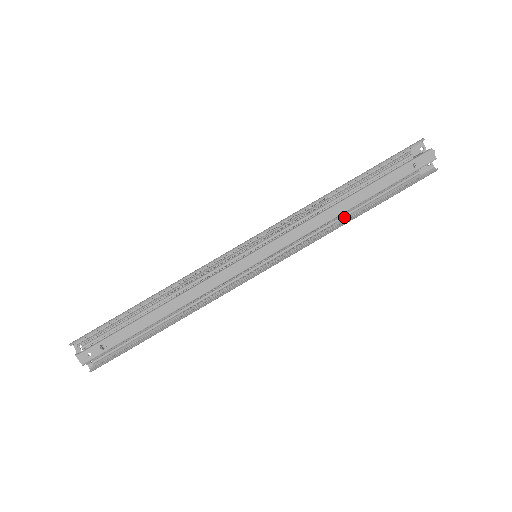
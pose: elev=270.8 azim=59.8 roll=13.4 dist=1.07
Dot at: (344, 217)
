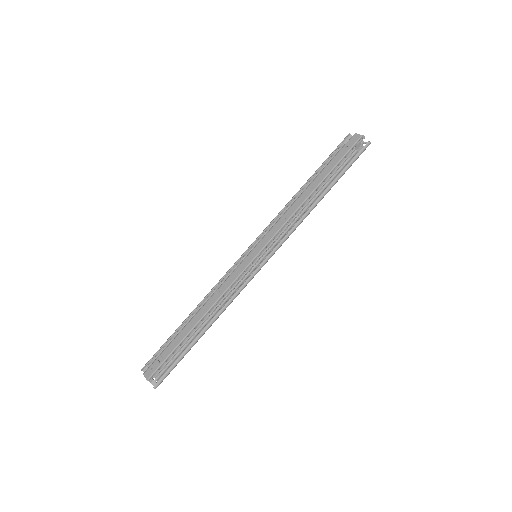
Dot at: (309, 201)
